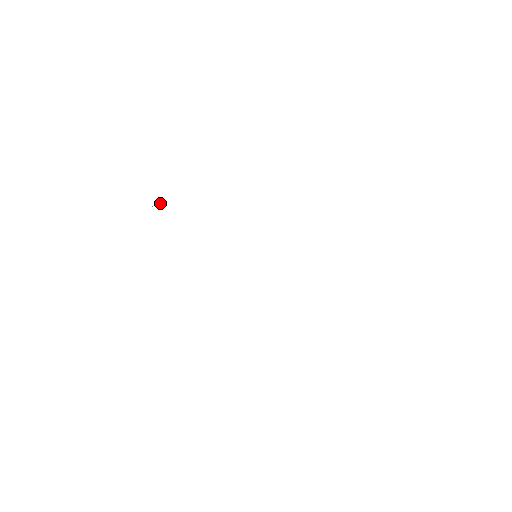
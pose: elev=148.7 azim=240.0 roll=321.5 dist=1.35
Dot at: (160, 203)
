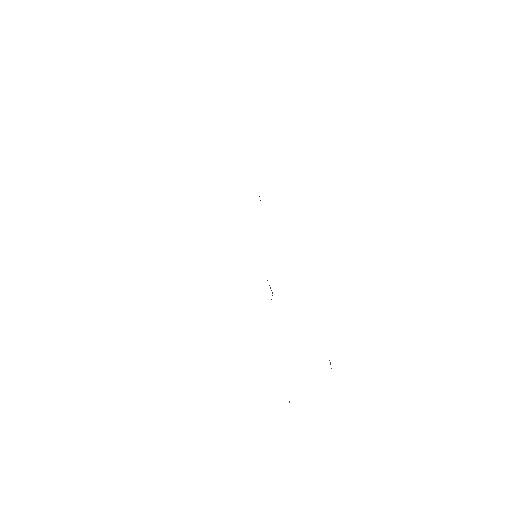
Dot at: occluded
